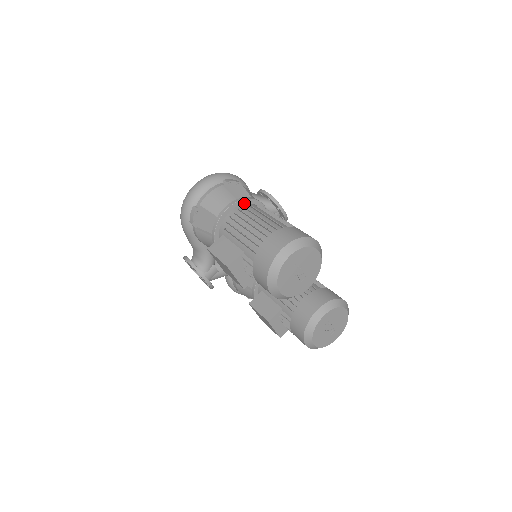
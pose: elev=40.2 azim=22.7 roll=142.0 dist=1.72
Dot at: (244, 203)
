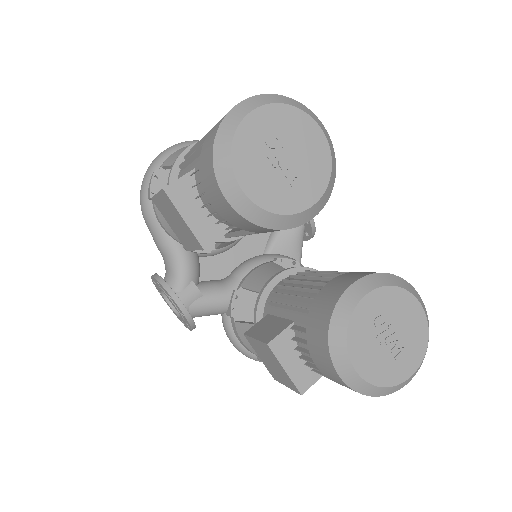
Dot at: occluded
